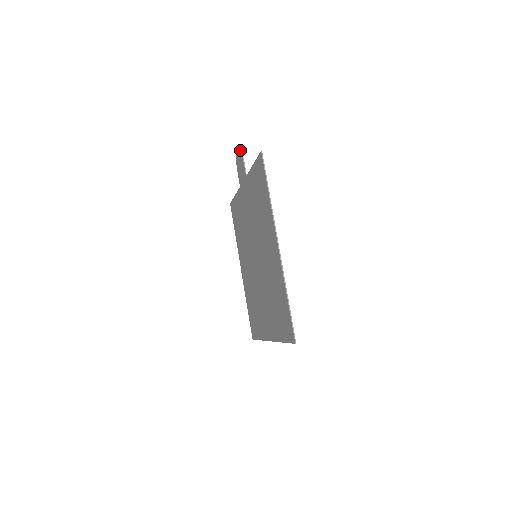
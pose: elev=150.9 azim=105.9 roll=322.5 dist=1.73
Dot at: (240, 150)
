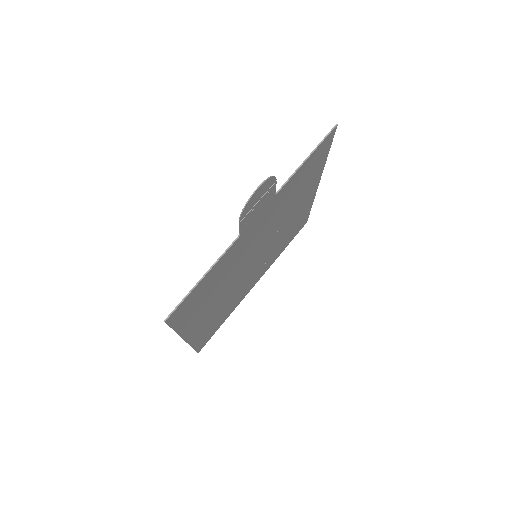
Dot at: (243, 208)
